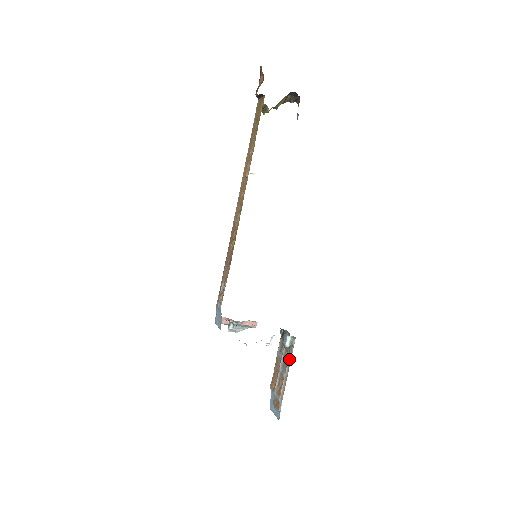
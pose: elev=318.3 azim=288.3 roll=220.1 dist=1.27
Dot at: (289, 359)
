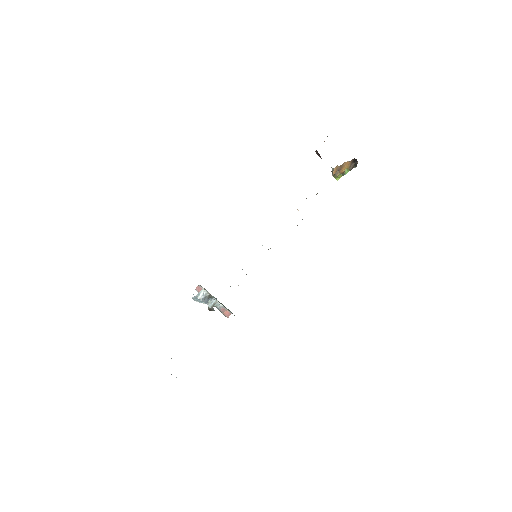
Dot at: occluded
